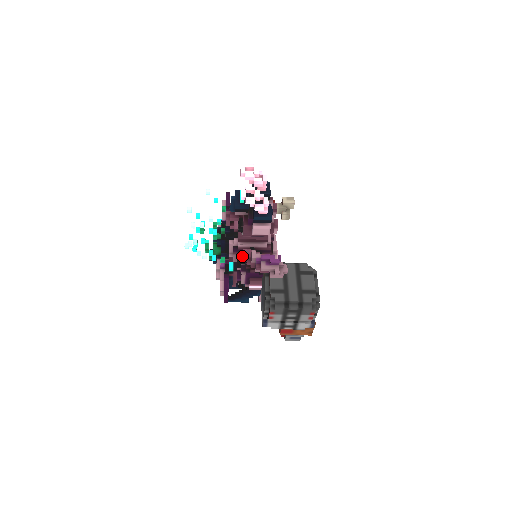
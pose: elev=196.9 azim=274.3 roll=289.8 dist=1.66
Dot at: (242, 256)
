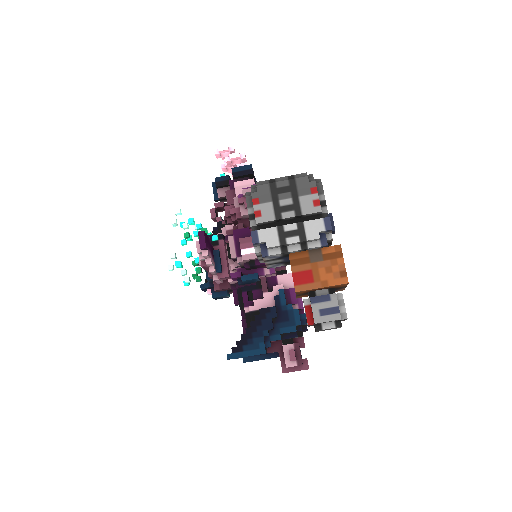
Dot at: (225, 211)
